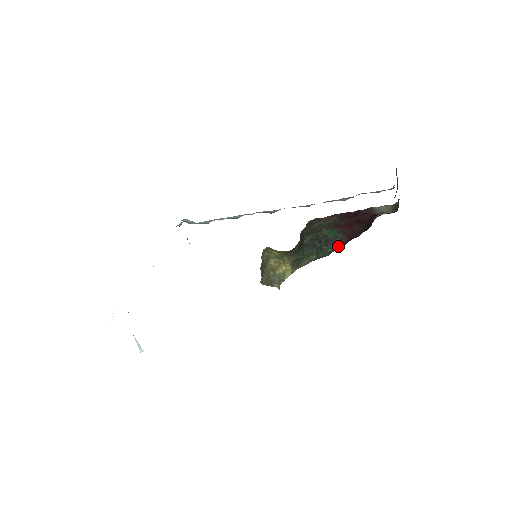
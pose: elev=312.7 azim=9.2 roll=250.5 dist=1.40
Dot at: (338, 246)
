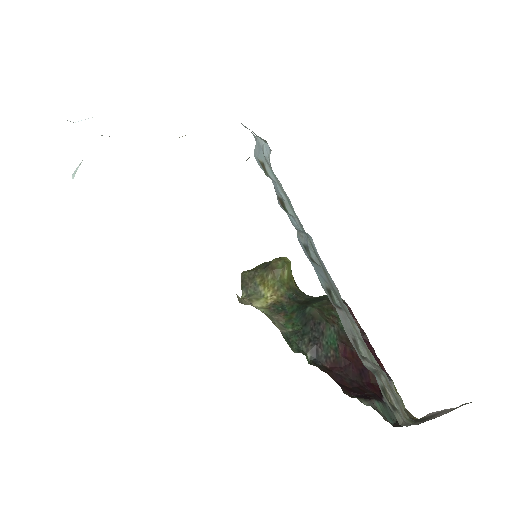
Dot at: (314, 357)
